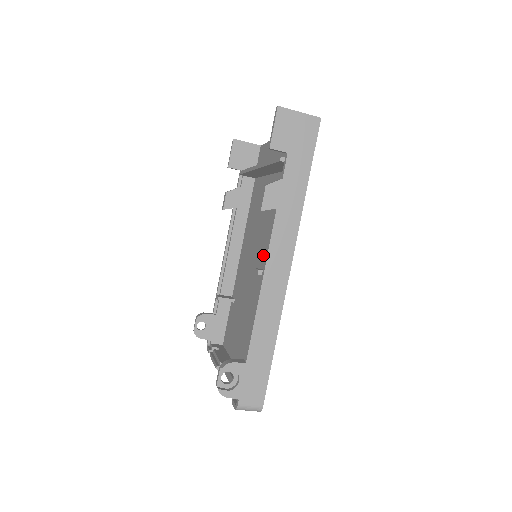
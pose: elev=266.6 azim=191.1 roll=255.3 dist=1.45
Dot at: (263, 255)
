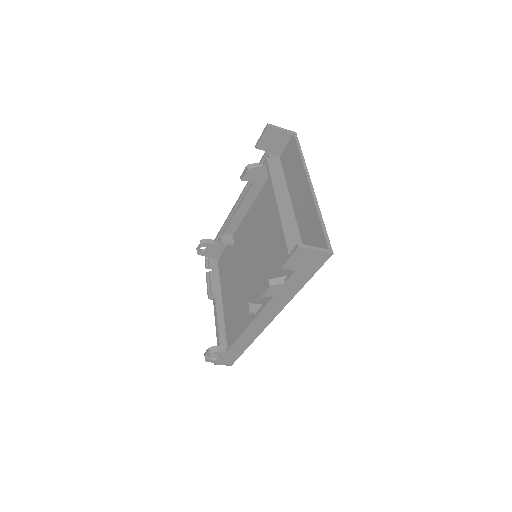
Dot at: (261, 265)
